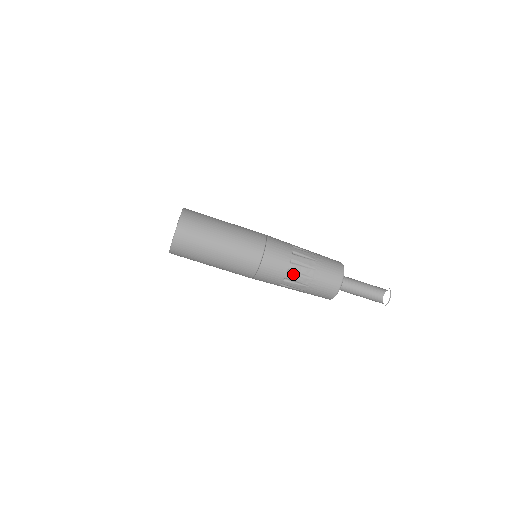
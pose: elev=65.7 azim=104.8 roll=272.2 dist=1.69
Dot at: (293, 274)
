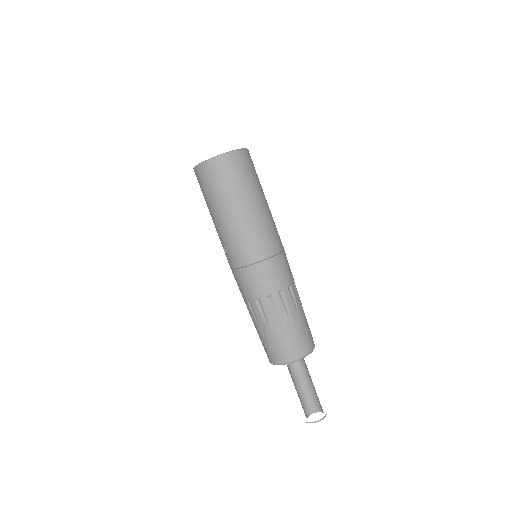
Dot at: (281, 300)
